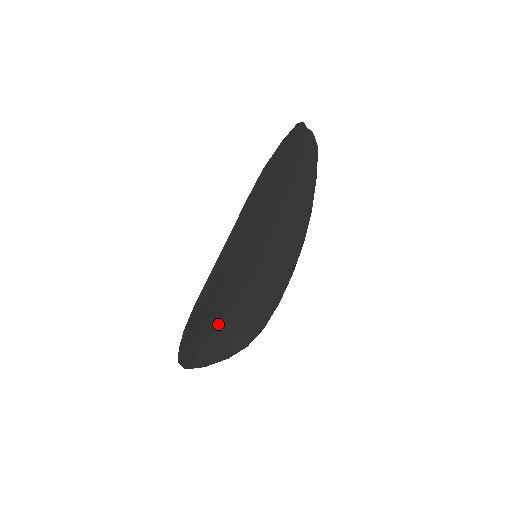
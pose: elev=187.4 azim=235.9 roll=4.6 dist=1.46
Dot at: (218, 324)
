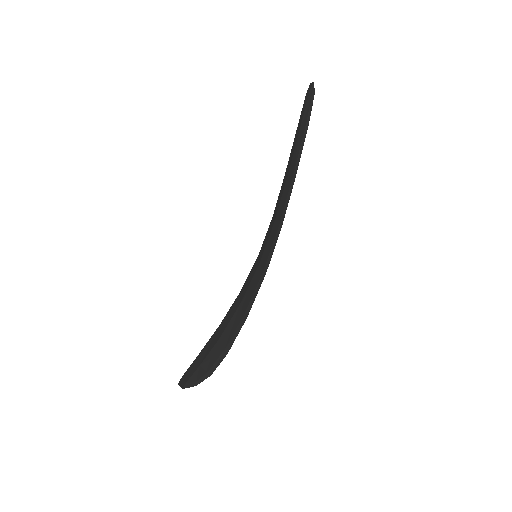
Dot at: occluded
